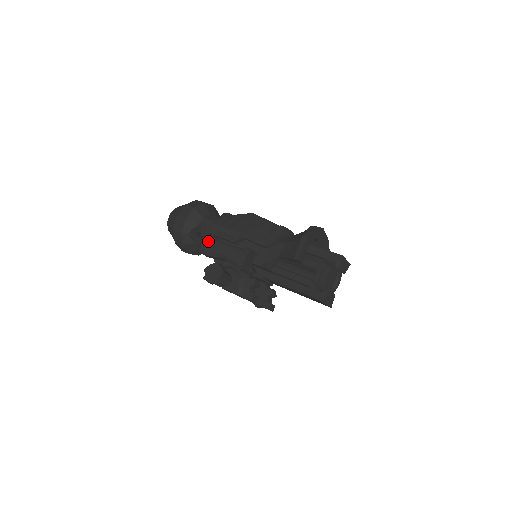
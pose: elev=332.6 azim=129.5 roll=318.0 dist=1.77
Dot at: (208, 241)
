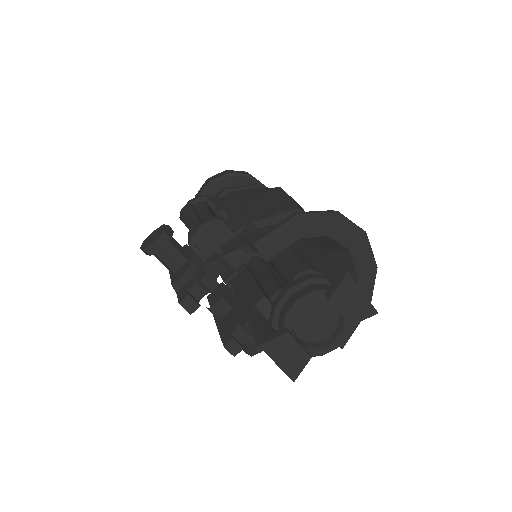
Dot at: (194, 202)
